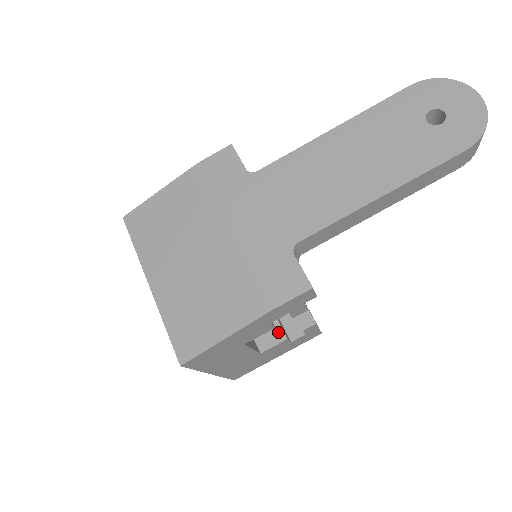
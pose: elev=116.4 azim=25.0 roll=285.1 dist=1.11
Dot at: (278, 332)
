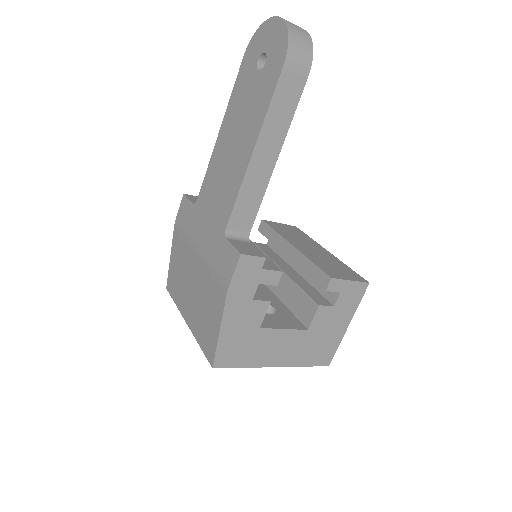
Dot at: (311, 304)
